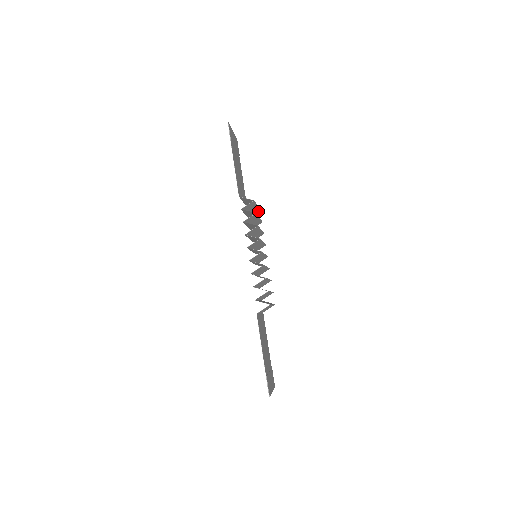
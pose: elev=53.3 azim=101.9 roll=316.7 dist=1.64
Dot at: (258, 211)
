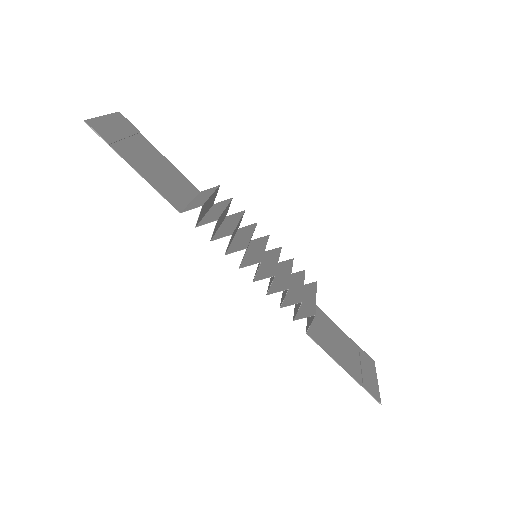
Dot at: (217, 189)
